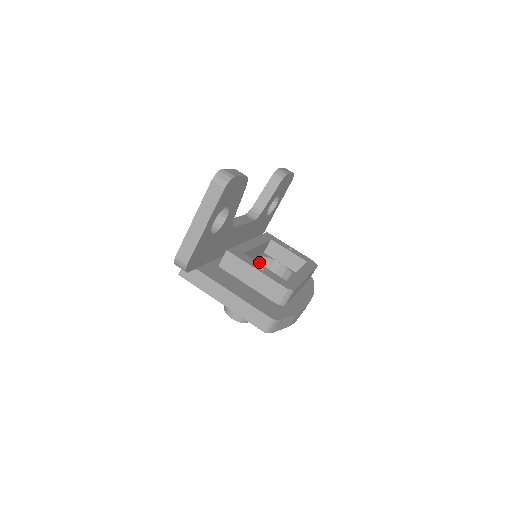
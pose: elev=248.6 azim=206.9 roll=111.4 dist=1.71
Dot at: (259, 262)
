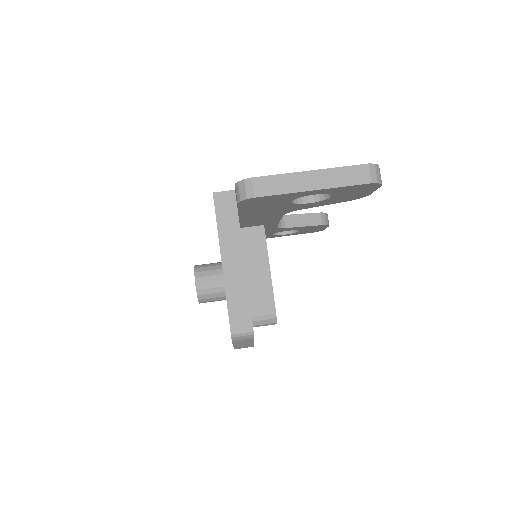
Dot at: occluded
